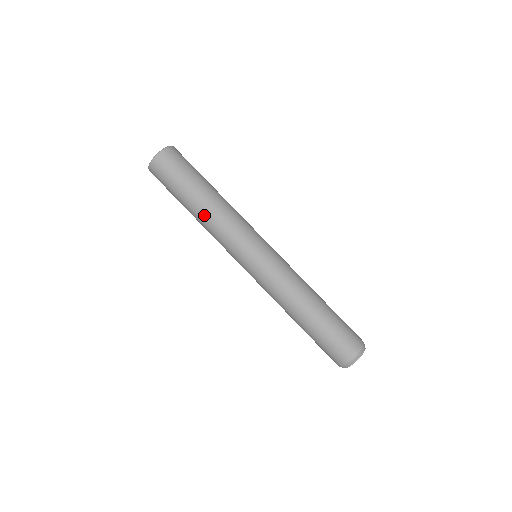
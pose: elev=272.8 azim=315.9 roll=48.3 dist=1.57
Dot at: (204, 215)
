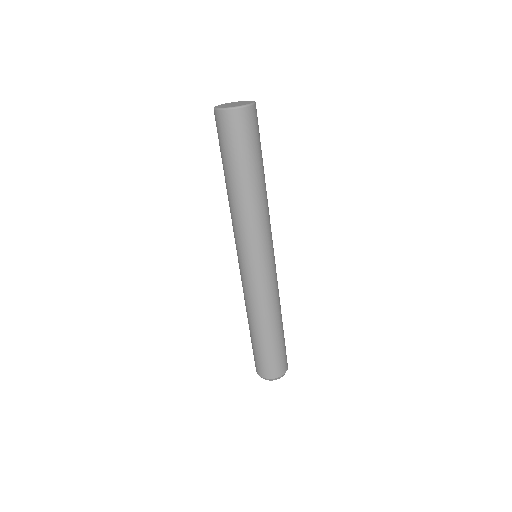
Dot at: (237, 199)
